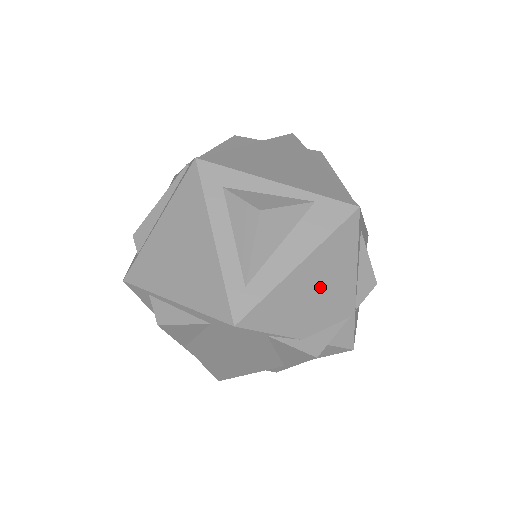
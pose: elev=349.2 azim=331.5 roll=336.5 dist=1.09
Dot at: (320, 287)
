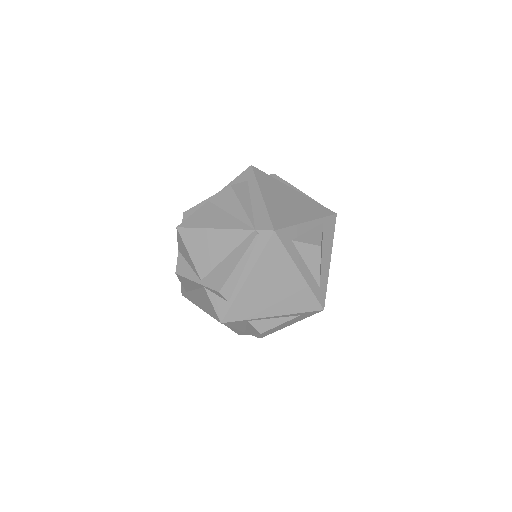
Dot at: occluded
